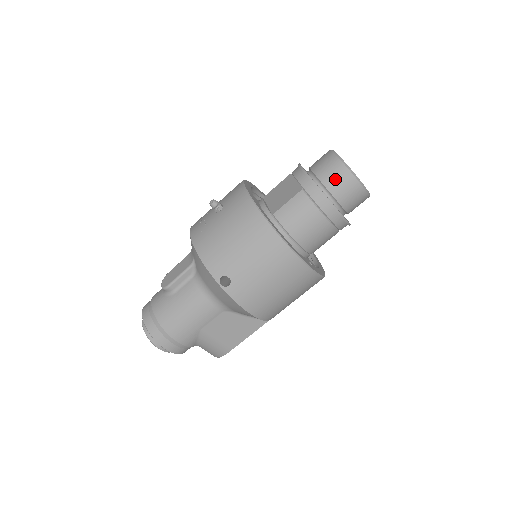
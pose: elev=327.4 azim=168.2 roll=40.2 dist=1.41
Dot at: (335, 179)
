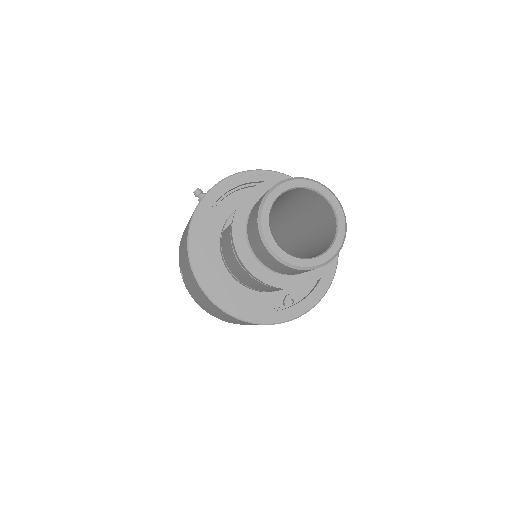
Dot at: (252, 230)
